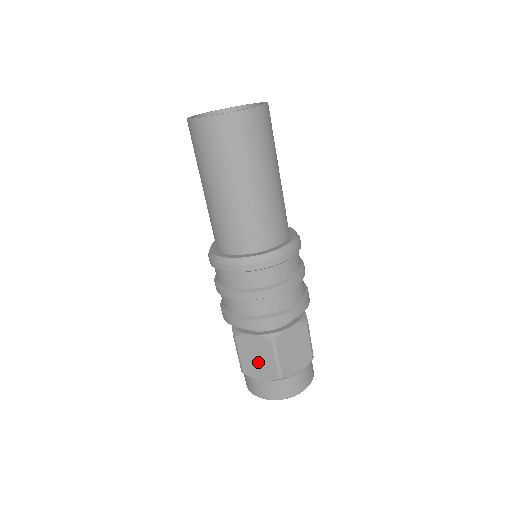
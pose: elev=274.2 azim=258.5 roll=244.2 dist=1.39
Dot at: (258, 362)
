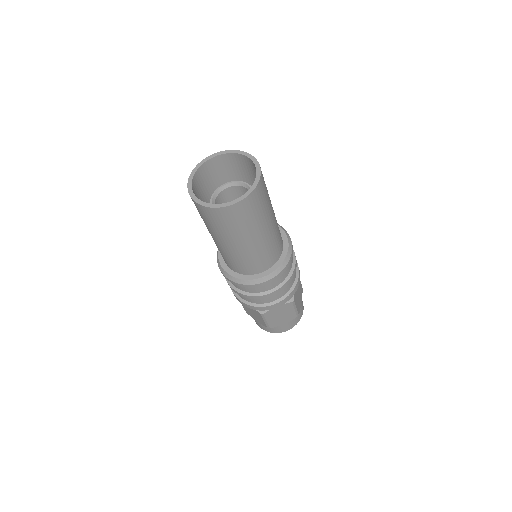
Dot at: (282, 317)
